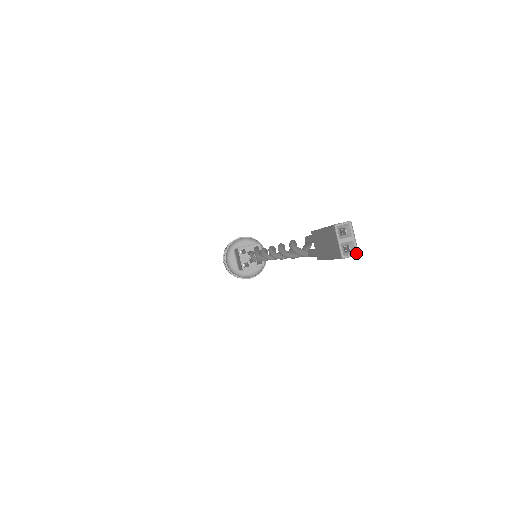
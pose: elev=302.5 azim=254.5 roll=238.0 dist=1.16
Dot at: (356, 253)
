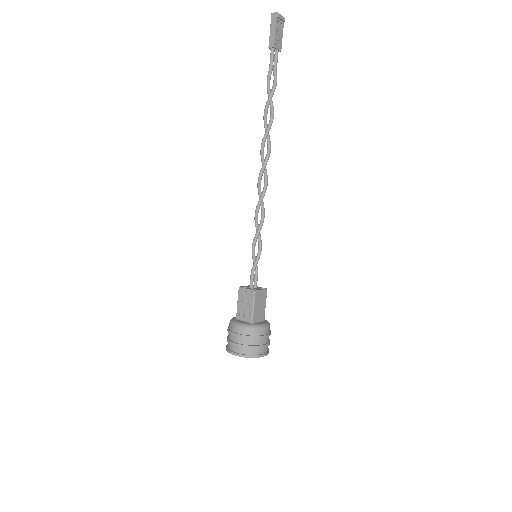
Dot at: (277, 12)
